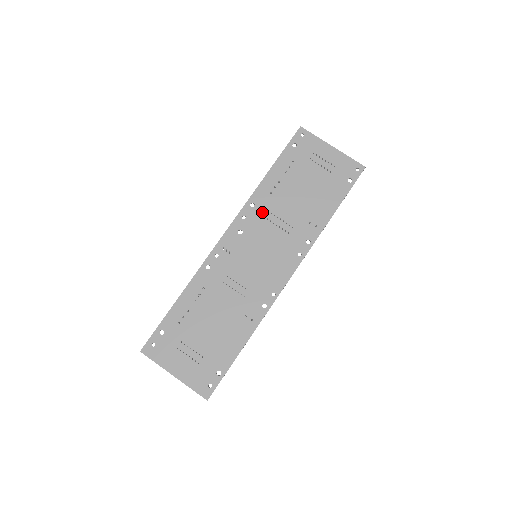
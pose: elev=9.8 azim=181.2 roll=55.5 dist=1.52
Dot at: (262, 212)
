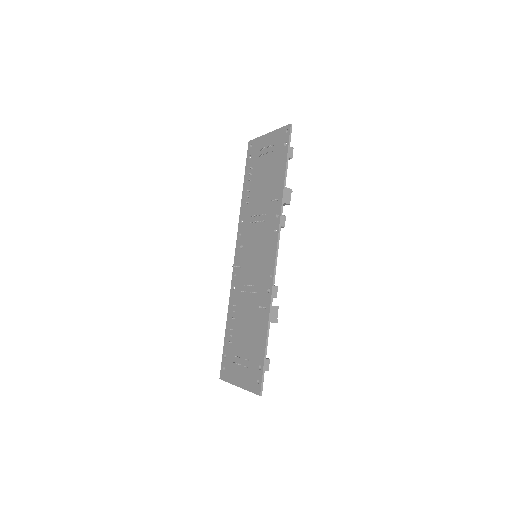
Dot at: (247, 221)
